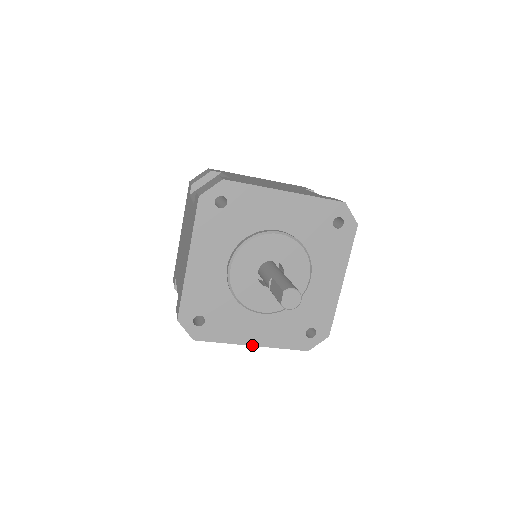
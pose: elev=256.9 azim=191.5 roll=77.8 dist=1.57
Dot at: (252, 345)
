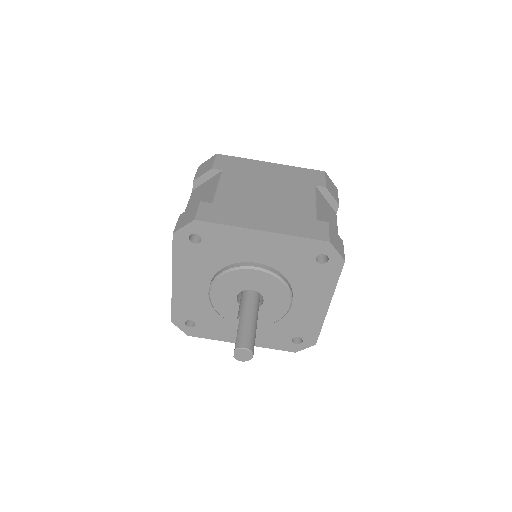
Dot at: occluded
